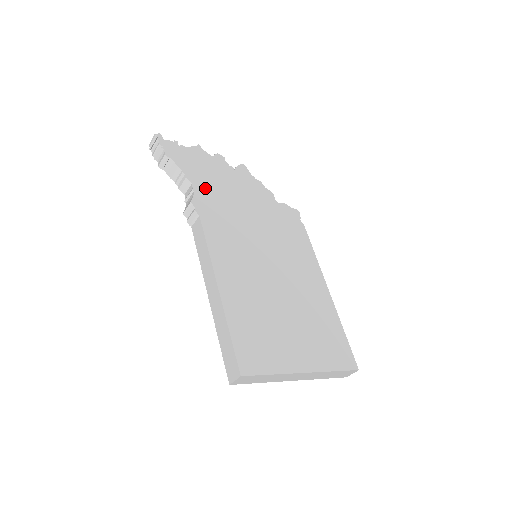
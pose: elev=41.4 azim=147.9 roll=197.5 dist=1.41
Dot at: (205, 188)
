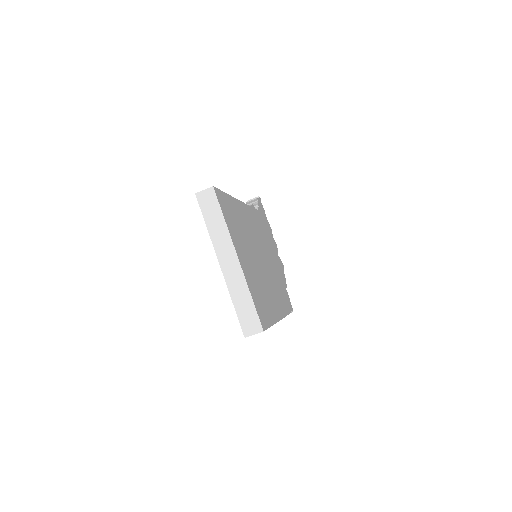
Dot at: (262, 221)
